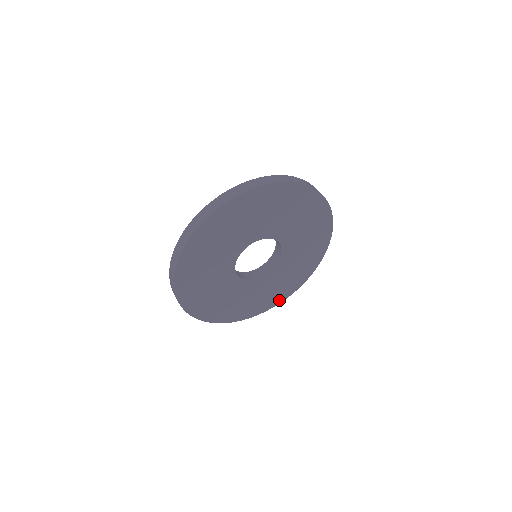
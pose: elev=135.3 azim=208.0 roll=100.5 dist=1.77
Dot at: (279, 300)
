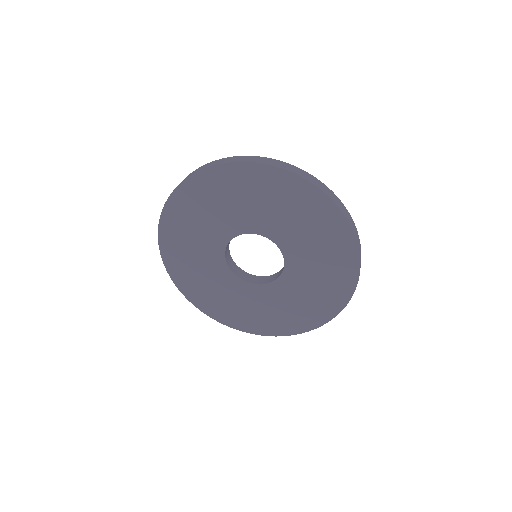
Dot at: (266, 331)
